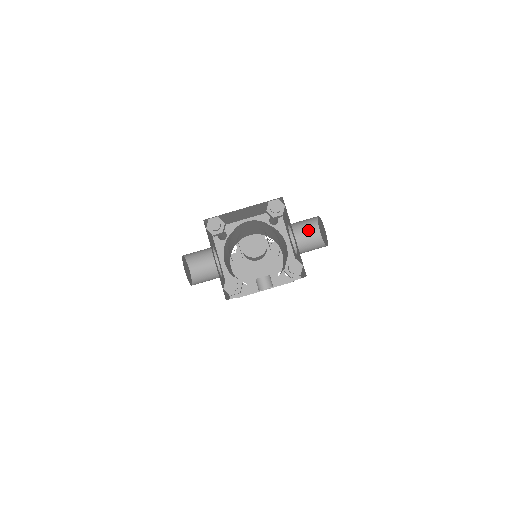
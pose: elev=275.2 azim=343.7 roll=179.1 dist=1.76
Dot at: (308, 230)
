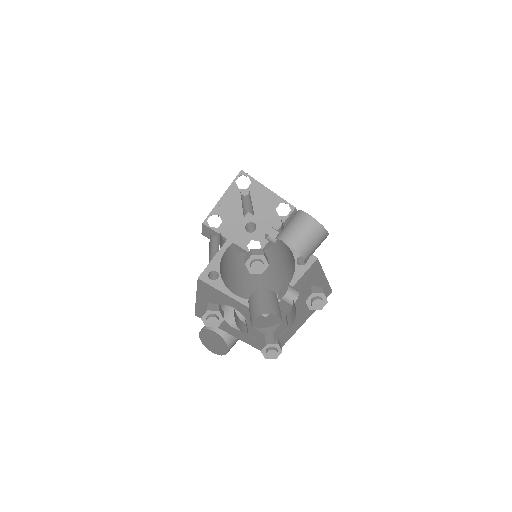
Dot at: (295, 222)
